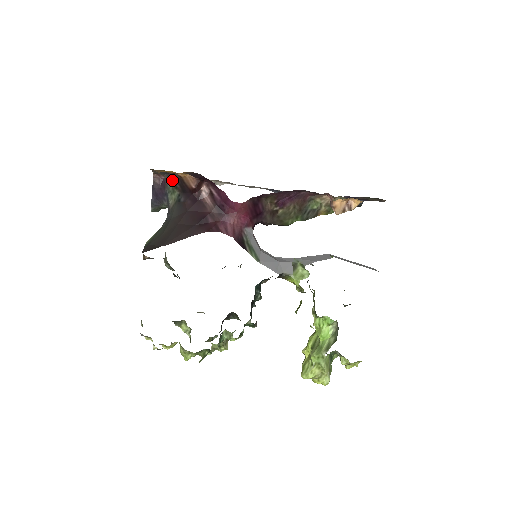
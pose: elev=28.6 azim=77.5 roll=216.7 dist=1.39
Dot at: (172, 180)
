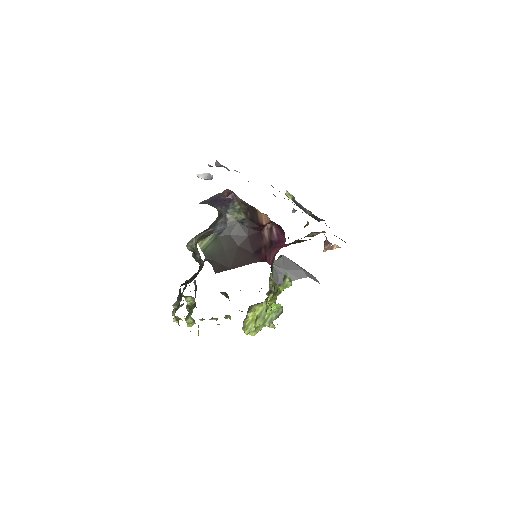
Dot at: (245, 206)
